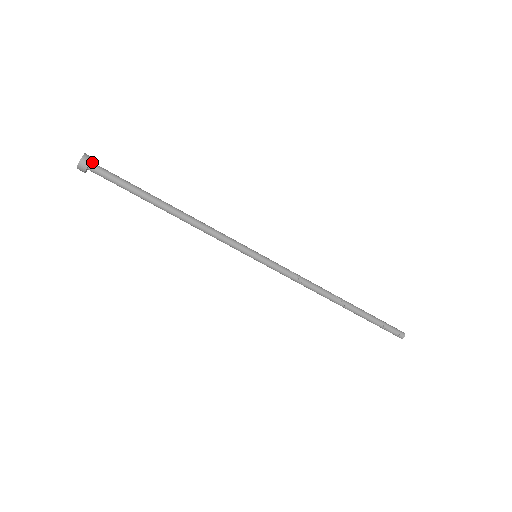
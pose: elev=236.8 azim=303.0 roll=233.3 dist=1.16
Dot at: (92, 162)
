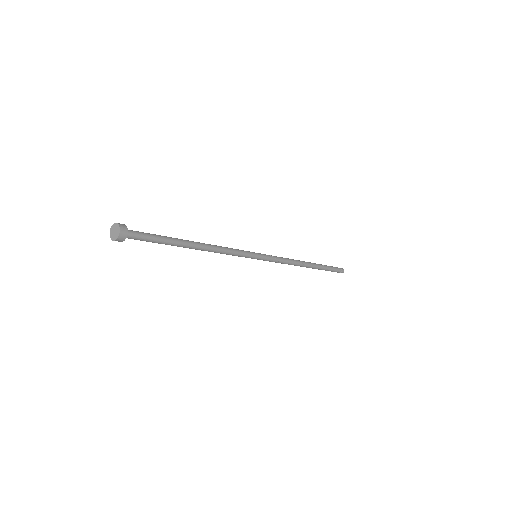
Dot at: (125, 236)
